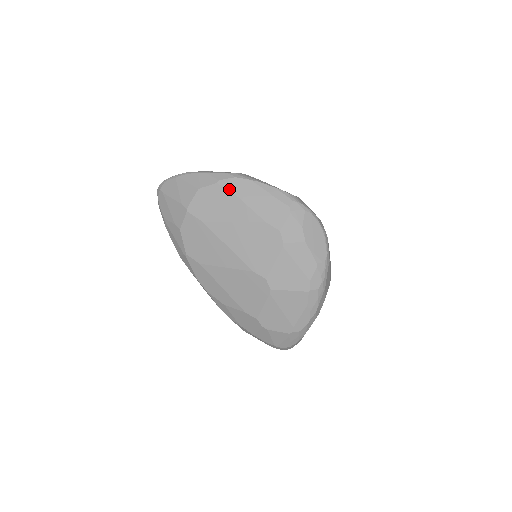
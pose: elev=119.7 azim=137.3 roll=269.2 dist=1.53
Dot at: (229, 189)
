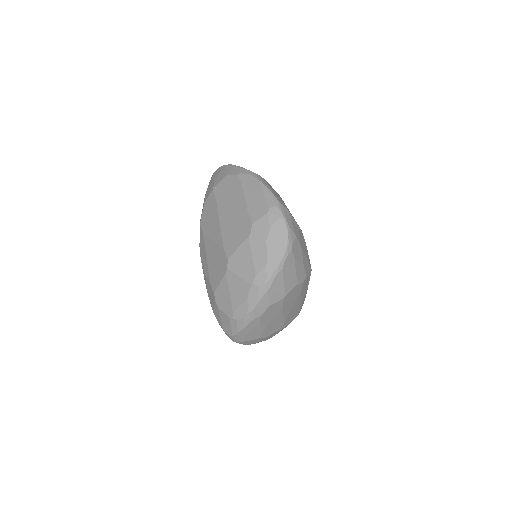
Dot at: (242, 181)
